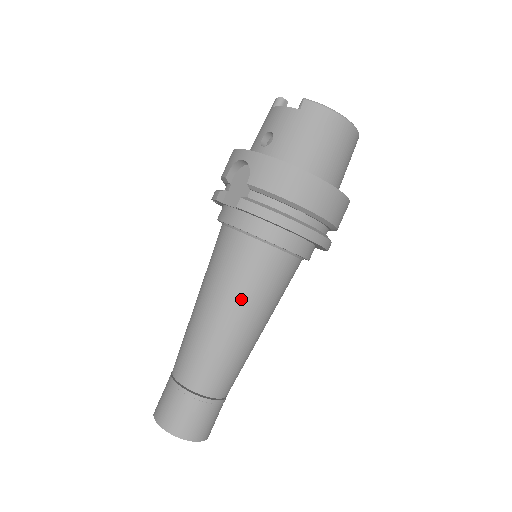
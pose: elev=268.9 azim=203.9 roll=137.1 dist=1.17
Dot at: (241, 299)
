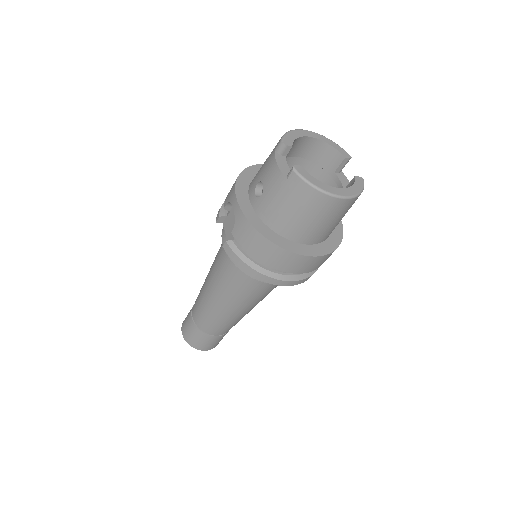
Dot at: (230, 297)
